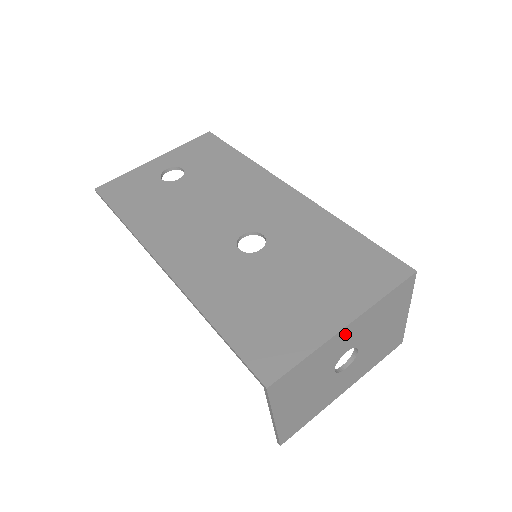
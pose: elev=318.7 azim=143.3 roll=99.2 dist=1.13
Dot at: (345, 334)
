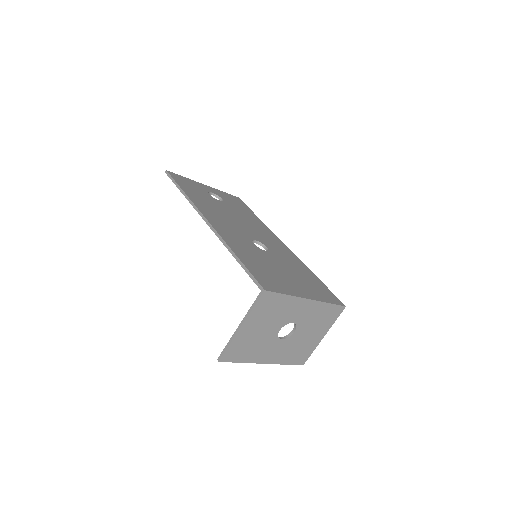
Dot at: (304, 305)
